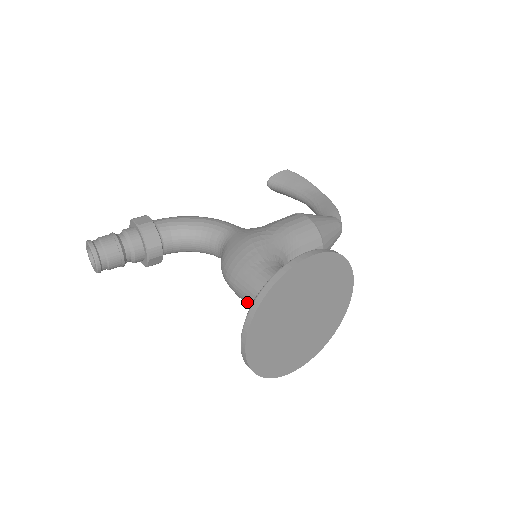
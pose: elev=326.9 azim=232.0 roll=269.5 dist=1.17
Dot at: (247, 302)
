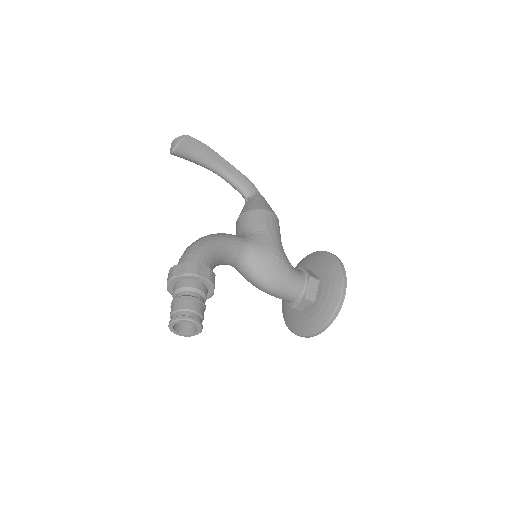
Dot at: (285, 299)
